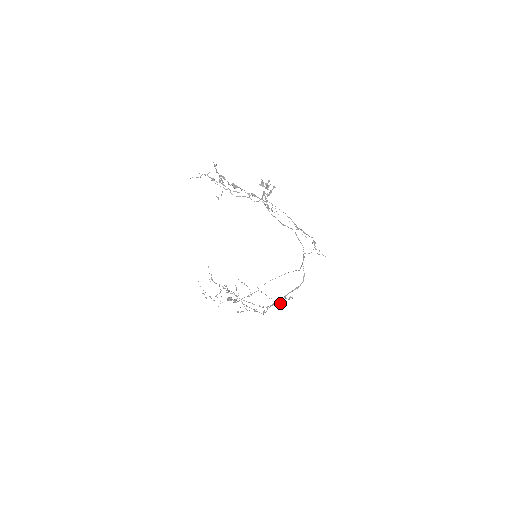
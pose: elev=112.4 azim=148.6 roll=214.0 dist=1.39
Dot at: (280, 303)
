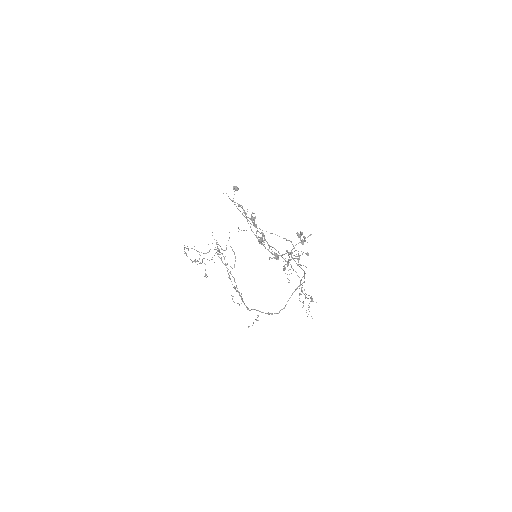
Dot at: (247, 309)
